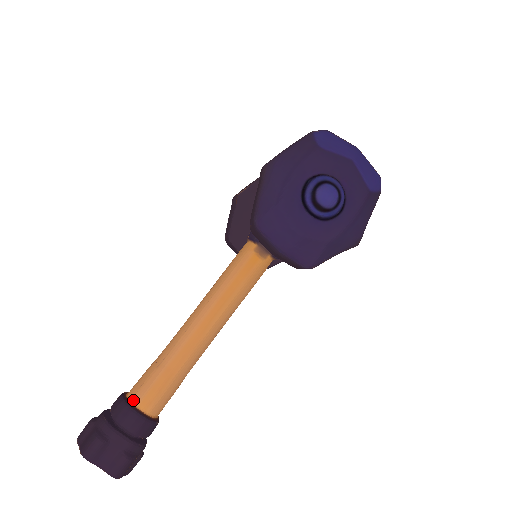
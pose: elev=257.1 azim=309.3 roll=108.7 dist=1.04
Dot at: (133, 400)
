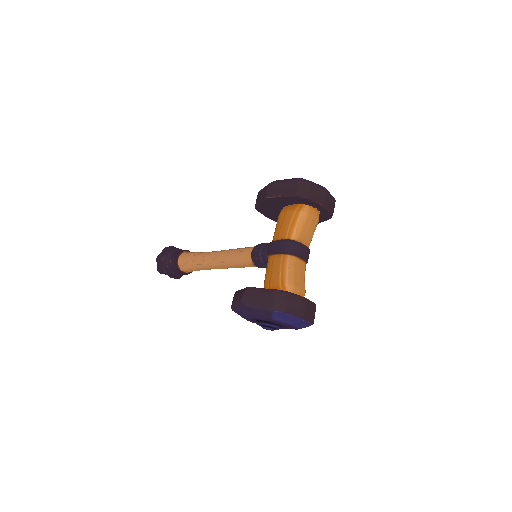
Dot at: (180, 267)
